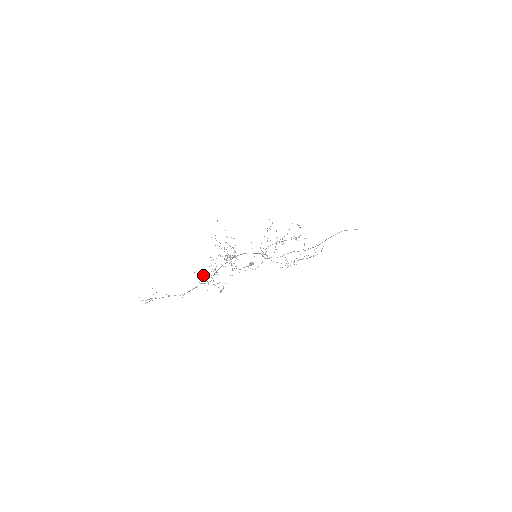
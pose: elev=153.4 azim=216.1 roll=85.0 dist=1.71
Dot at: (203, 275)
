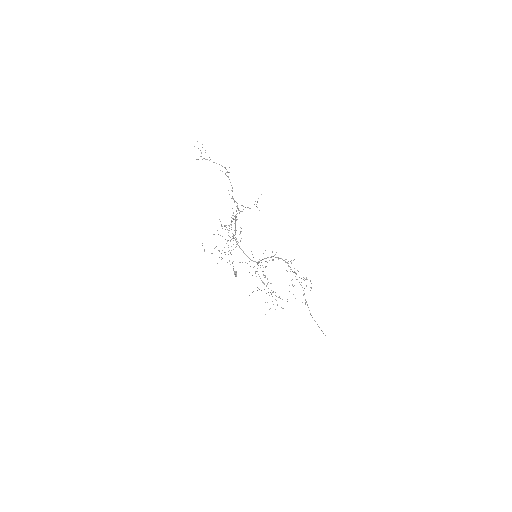
Dot at: occluded
